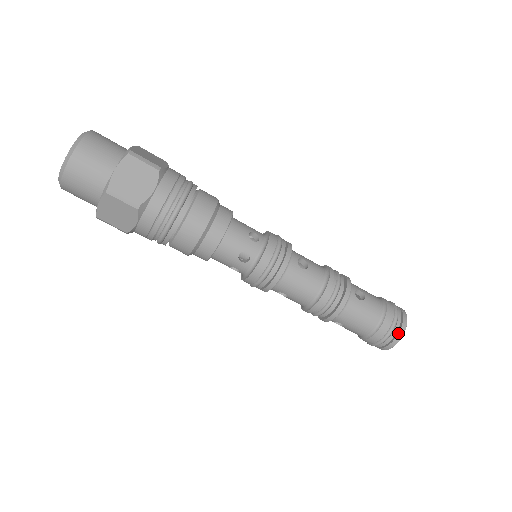
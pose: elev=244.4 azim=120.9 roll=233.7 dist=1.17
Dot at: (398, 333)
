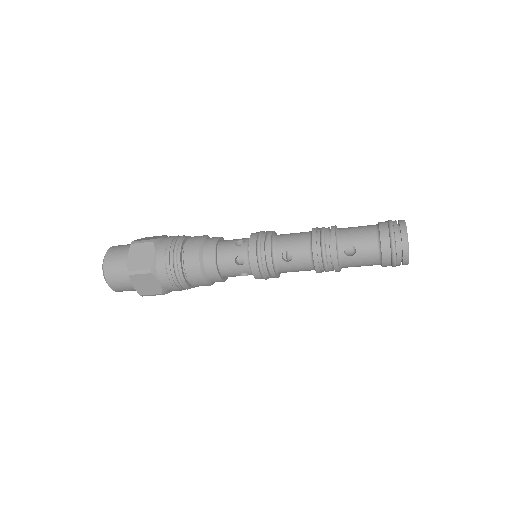
Dot at: (402, 261)
